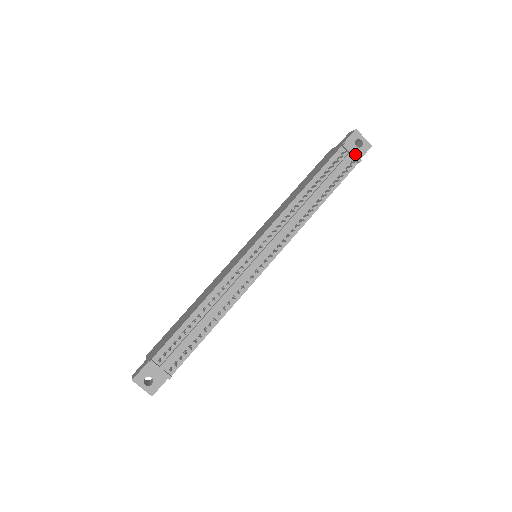
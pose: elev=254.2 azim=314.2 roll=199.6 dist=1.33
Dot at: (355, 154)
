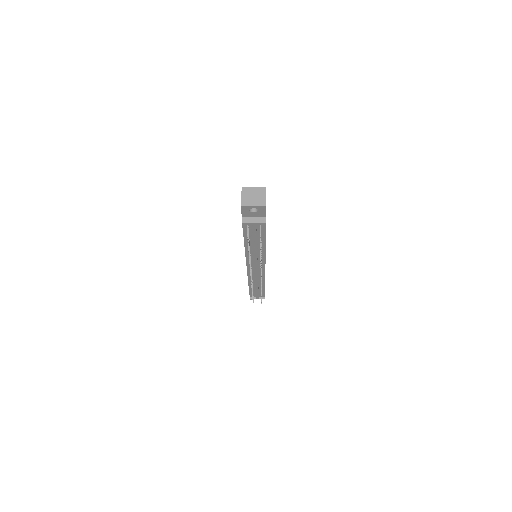
Dot at: (257, 223)
